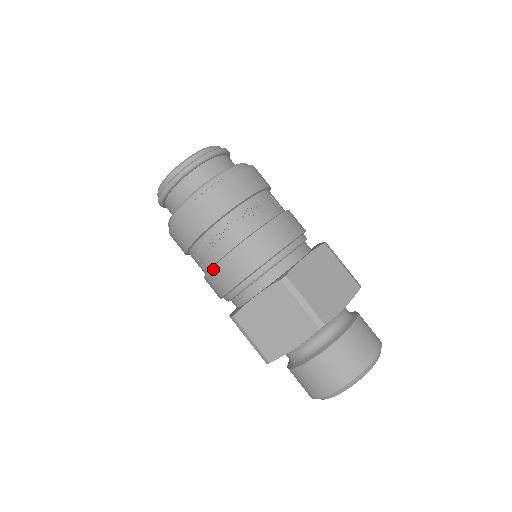
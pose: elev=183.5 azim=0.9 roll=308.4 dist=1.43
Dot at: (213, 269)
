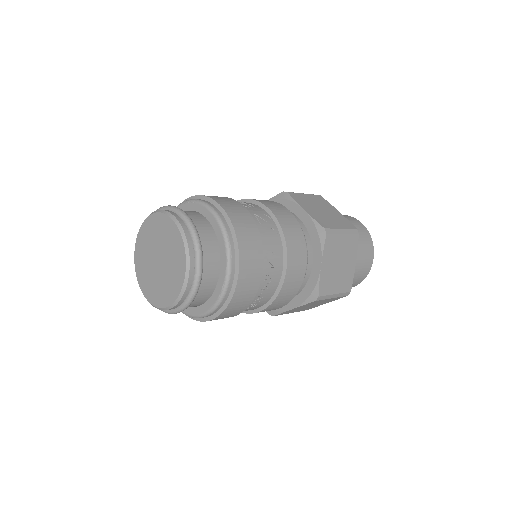
Dot at: (246, 313)
